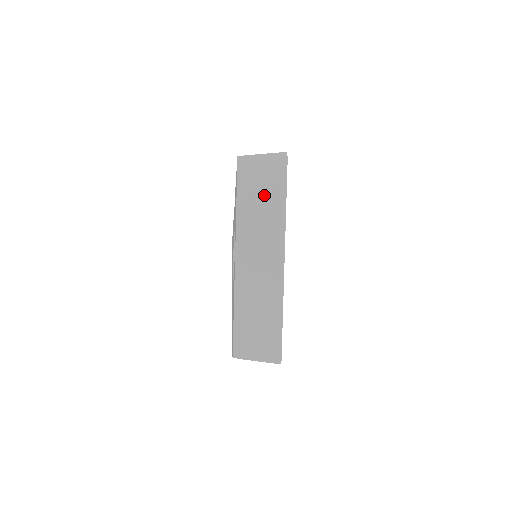
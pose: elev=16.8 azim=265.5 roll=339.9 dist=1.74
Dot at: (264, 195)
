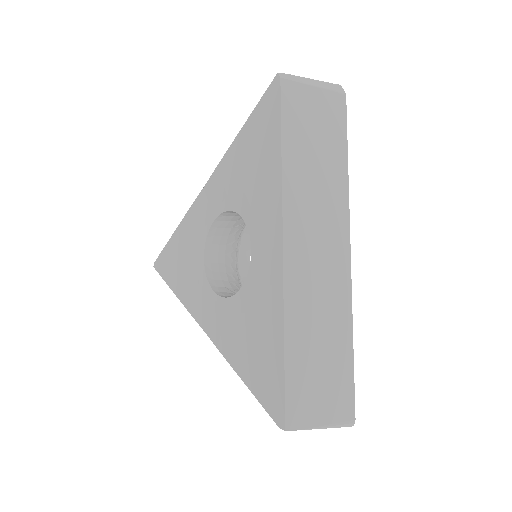
Dot at: (319, 142)
